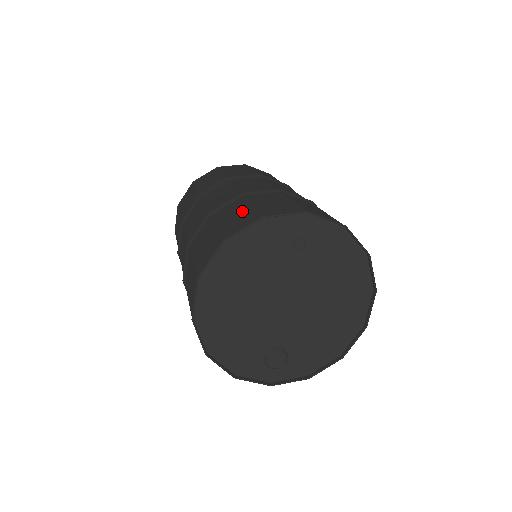
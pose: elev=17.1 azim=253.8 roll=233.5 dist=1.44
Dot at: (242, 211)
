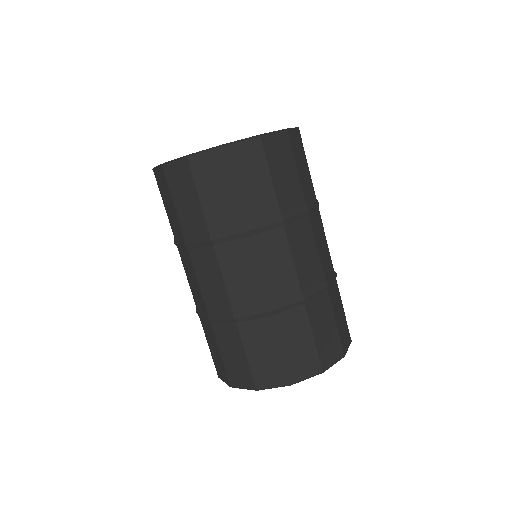
Dot at: (305, 342)
